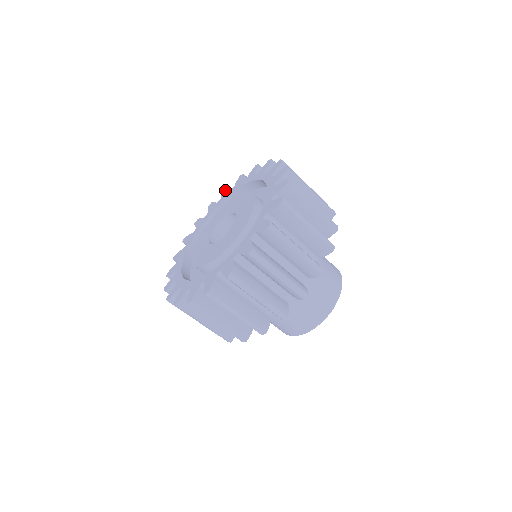
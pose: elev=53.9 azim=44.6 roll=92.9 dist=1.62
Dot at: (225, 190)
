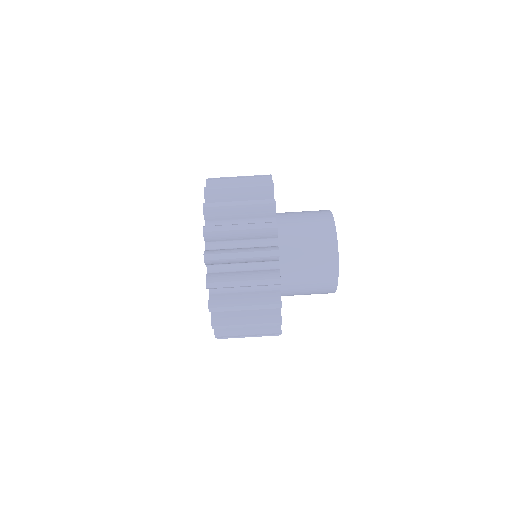
Dot at: occluded
